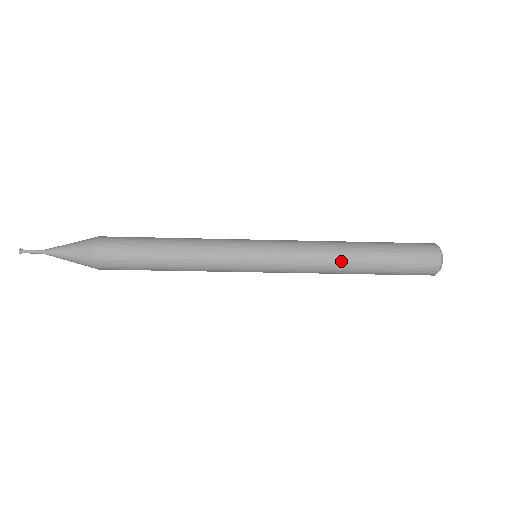
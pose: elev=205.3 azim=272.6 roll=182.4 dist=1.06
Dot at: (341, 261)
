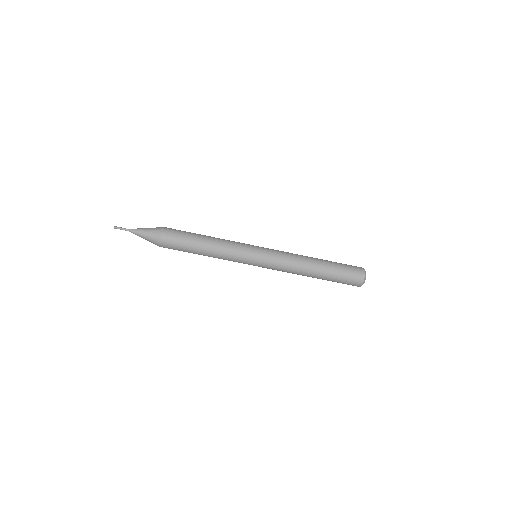
Dot at: (307, 258)
